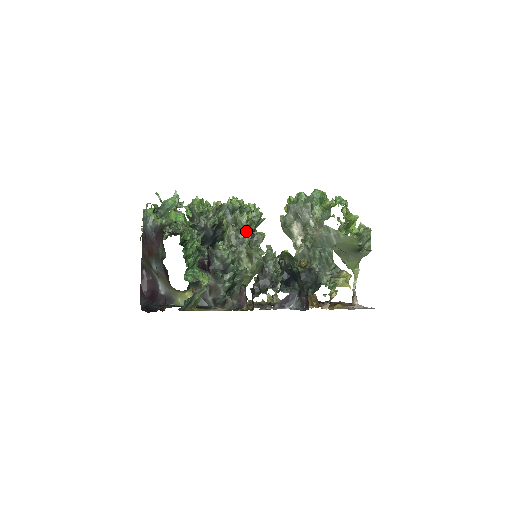
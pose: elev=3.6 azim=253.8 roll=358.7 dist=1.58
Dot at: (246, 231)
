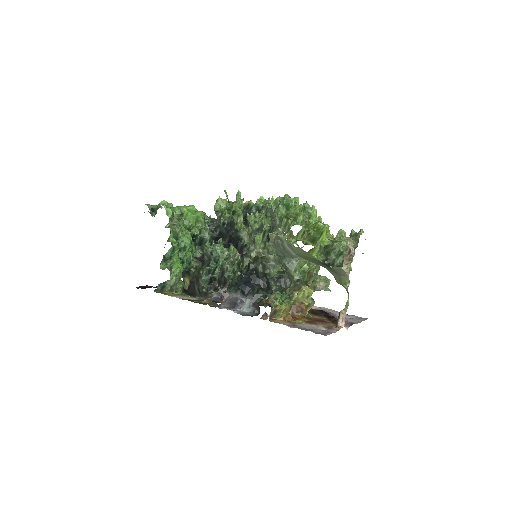
Dot at: (256, 231)
